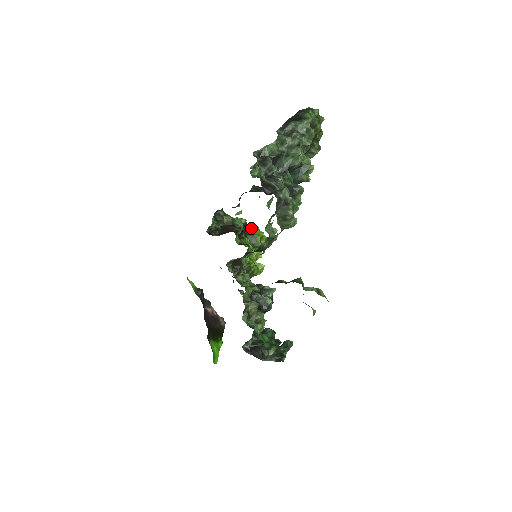
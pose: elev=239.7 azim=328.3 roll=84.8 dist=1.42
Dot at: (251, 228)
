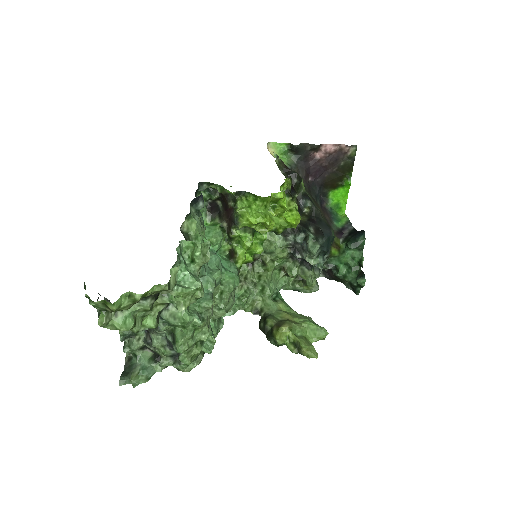
Dot at: (235, 222)
